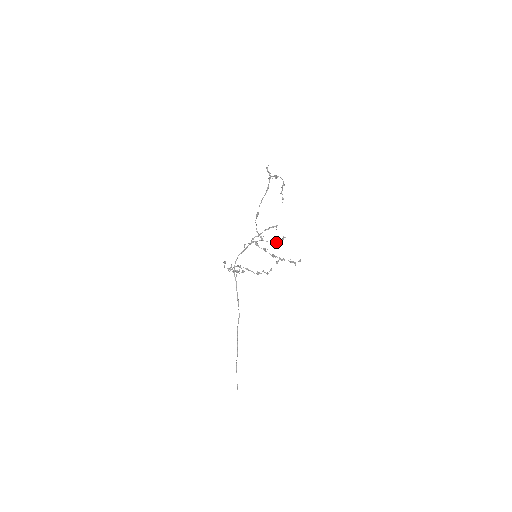
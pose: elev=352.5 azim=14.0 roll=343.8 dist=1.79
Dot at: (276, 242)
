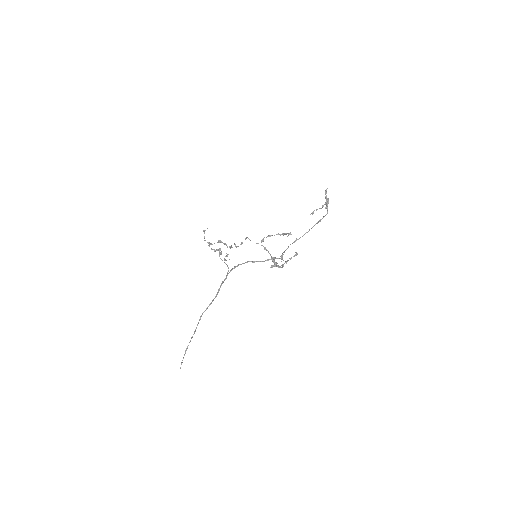
Dot at: occluded
